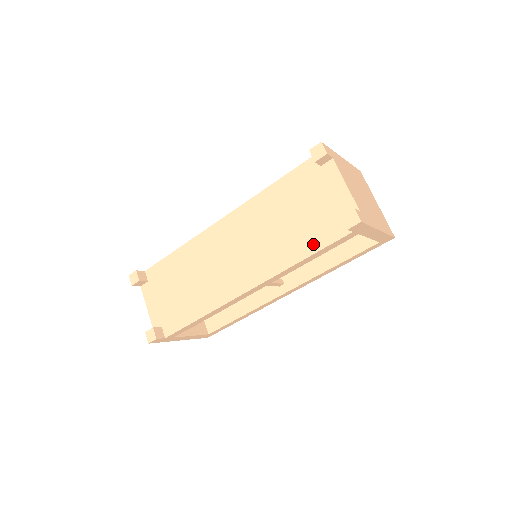
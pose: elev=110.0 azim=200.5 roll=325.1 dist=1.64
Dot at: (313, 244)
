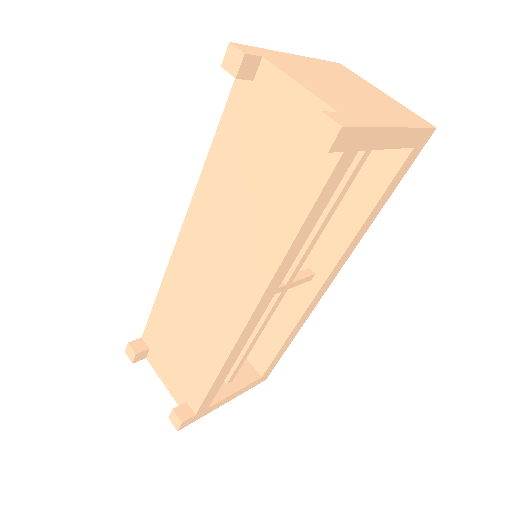
Dot at: (298, 204)
